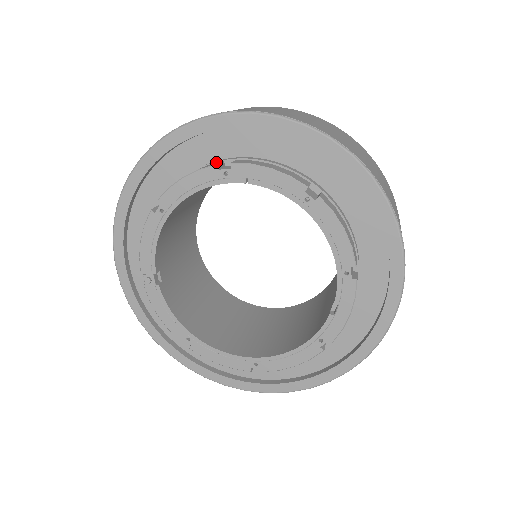
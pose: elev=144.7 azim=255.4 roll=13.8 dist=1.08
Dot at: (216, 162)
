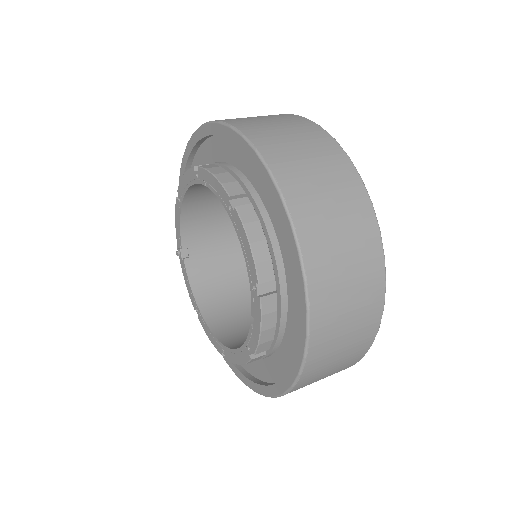
Dot at: occluded
